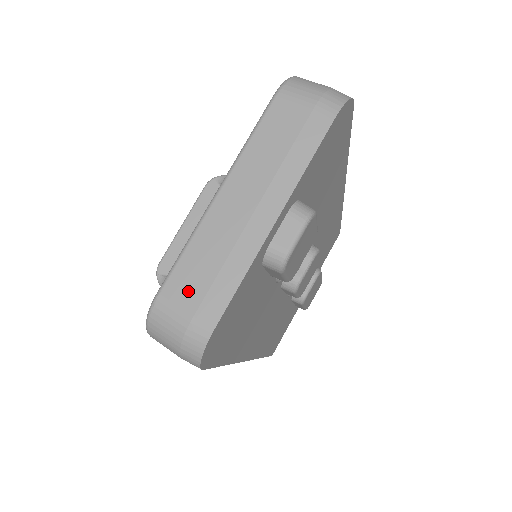
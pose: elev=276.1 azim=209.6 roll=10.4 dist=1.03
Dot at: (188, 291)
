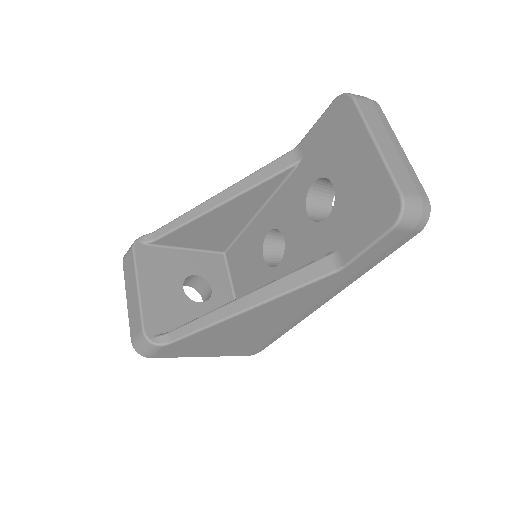
Dot at: (409, 186)
